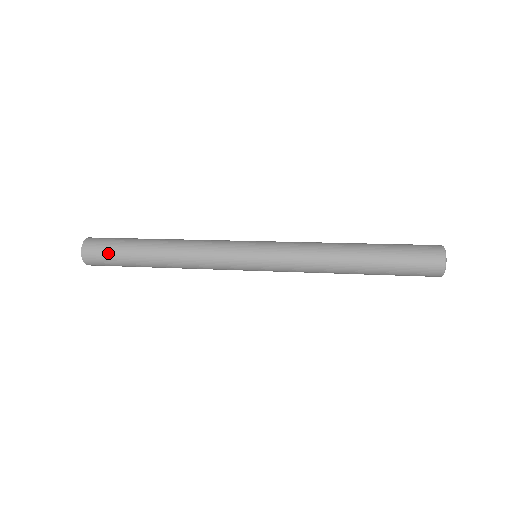
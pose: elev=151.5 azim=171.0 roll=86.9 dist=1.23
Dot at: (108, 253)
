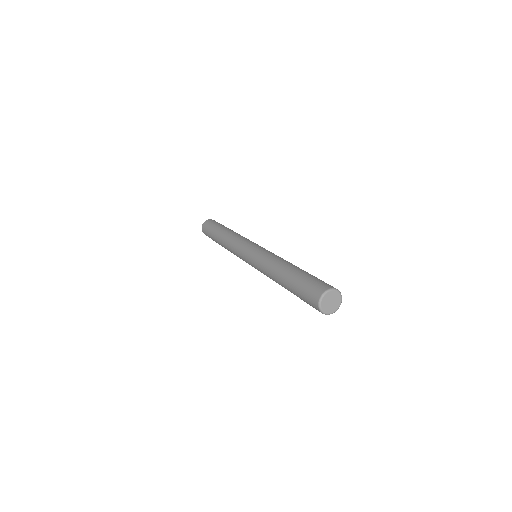
Dot at: (208, 232)
